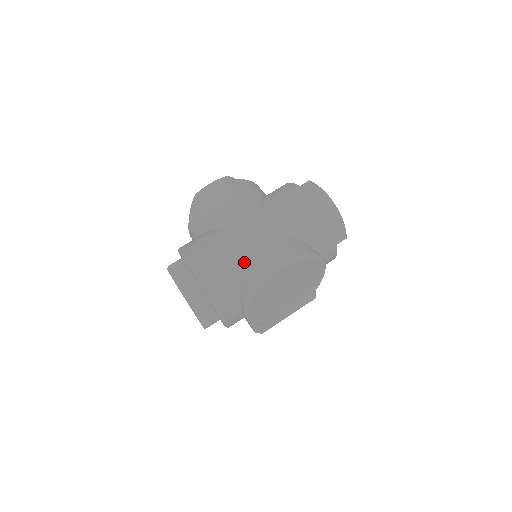
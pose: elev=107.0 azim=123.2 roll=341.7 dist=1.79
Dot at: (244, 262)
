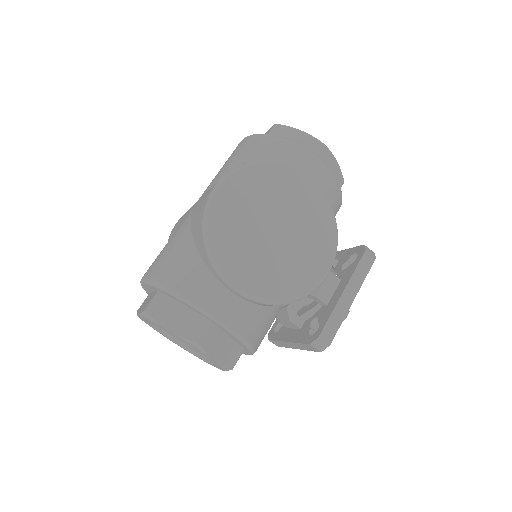
Dot at: (192, 228)
